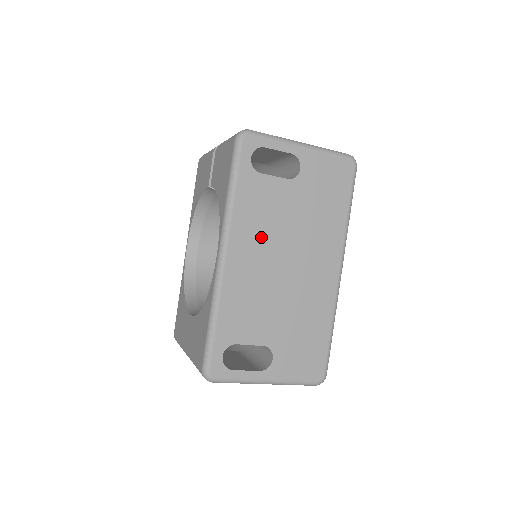
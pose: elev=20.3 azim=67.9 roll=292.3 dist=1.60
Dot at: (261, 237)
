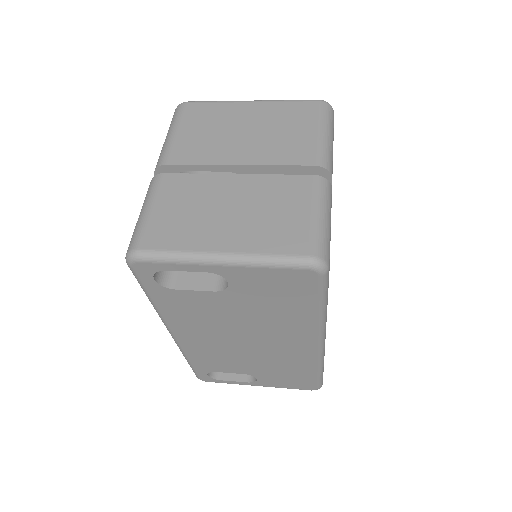
Dot at: (205, 327)
